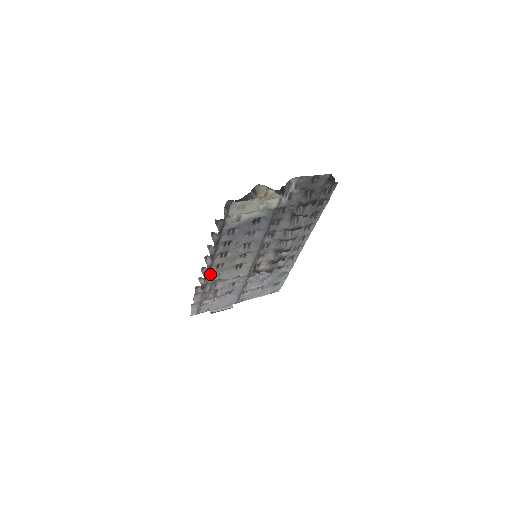
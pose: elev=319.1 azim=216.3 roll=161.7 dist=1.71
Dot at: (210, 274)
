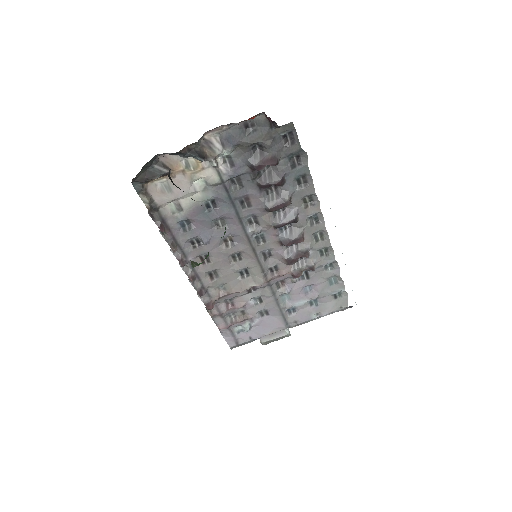
Dot at: (209, 288)
